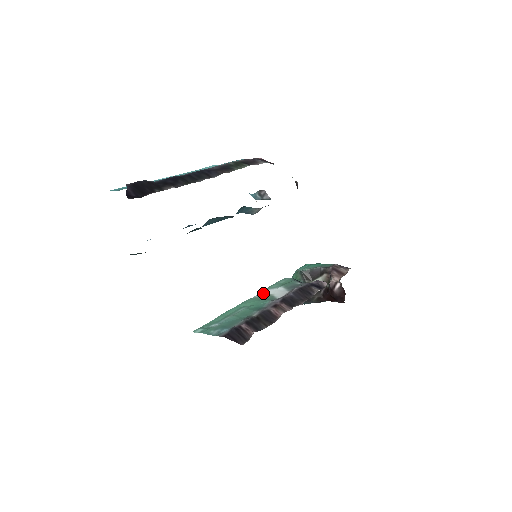
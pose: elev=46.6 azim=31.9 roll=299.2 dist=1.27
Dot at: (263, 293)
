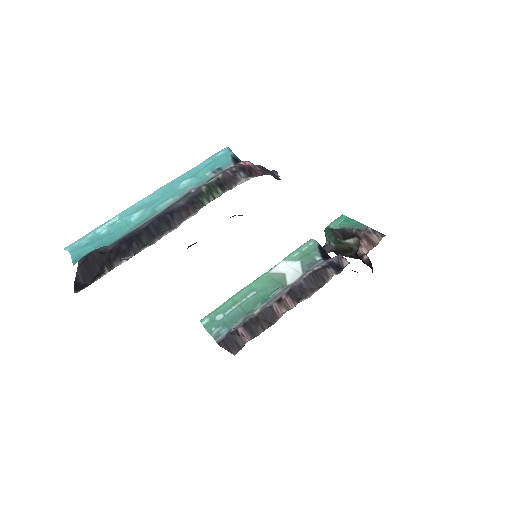
Dot at: (280, 267)
